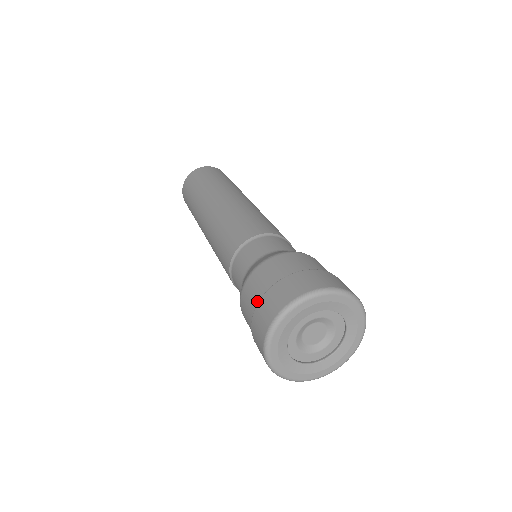
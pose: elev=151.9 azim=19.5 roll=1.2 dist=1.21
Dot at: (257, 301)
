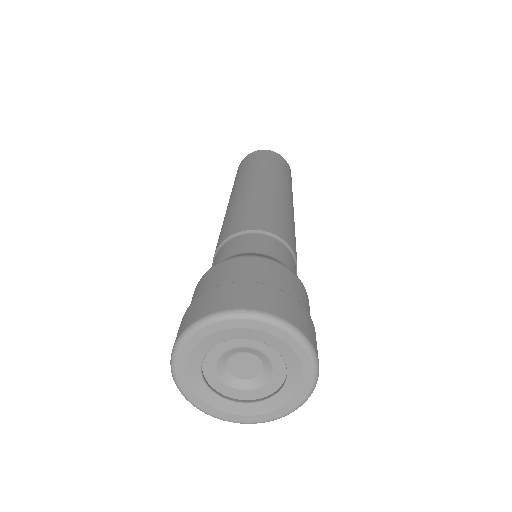
Dot at: occluded
